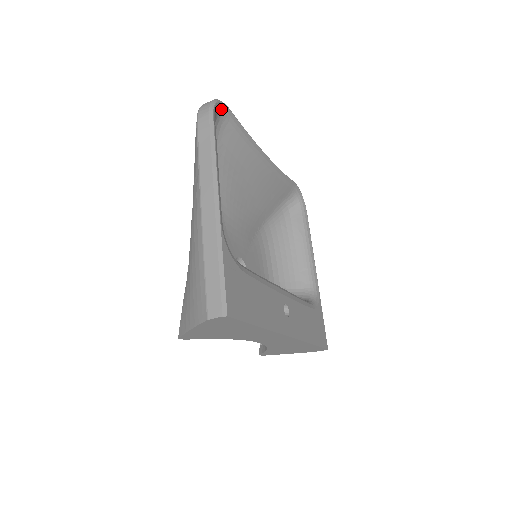
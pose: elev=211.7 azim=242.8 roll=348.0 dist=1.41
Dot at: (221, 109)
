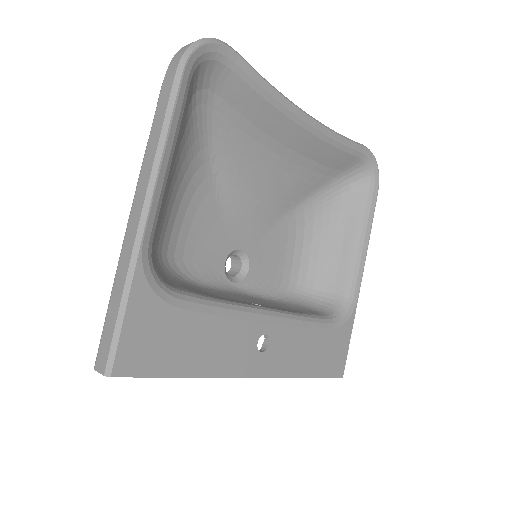
Dot at: (214, 53)
